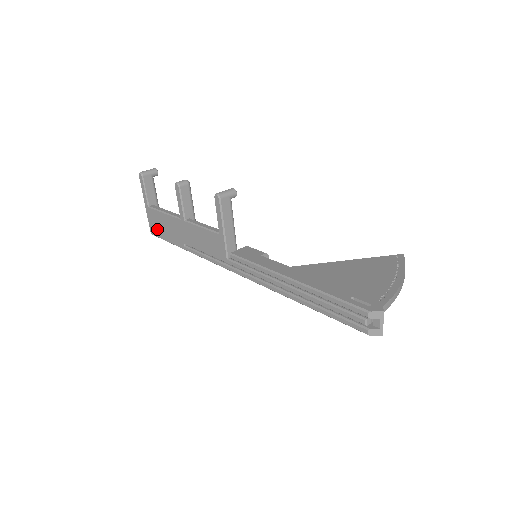
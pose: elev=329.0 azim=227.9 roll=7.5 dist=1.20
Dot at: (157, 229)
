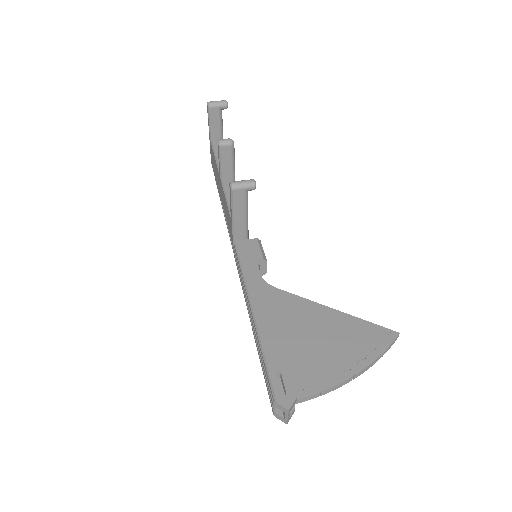
Dot at: occluded
